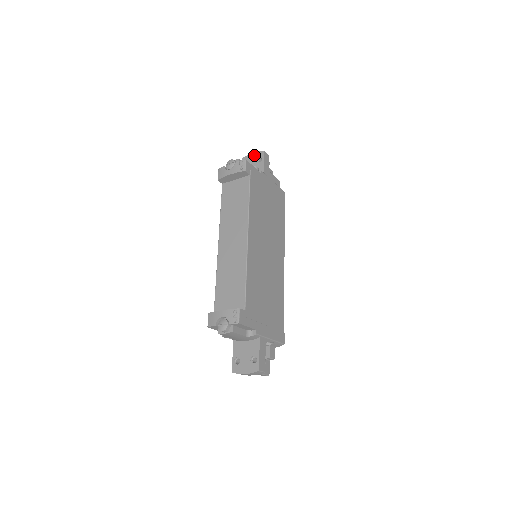
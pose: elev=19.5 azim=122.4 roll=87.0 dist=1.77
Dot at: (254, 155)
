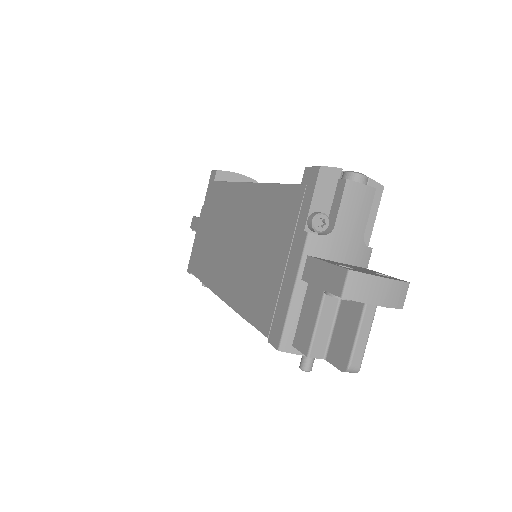
Dot at: occluded
